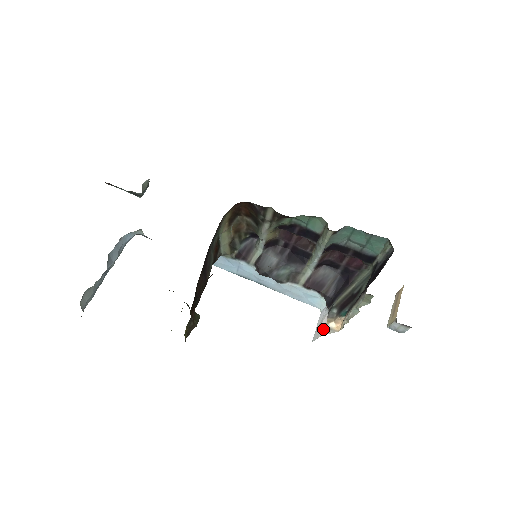
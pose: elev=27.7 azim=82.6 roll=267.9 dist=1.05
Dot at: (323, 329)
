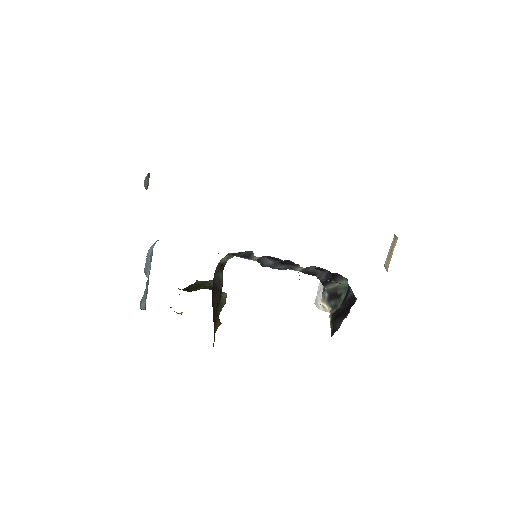
Dot at: (320, 303)
